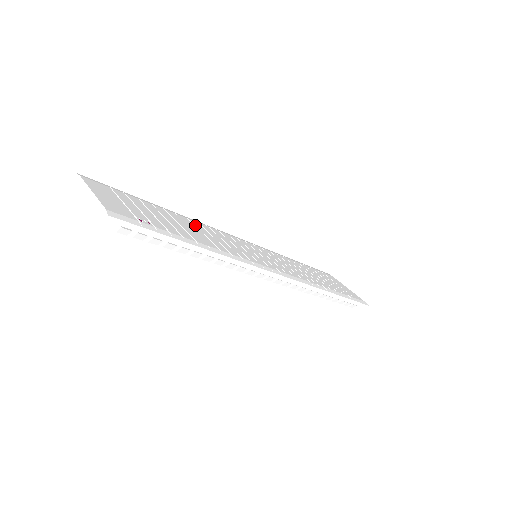
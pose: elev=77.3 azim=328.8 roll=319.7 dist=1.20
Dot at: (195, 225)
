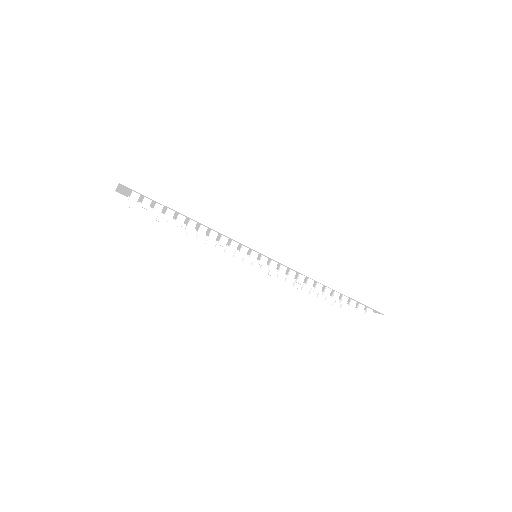
Dot at: occluded
